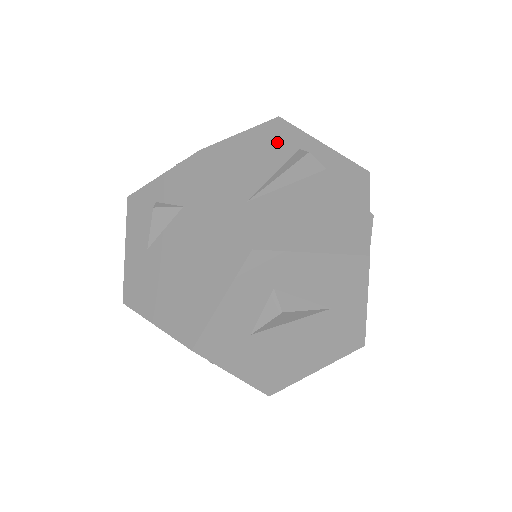
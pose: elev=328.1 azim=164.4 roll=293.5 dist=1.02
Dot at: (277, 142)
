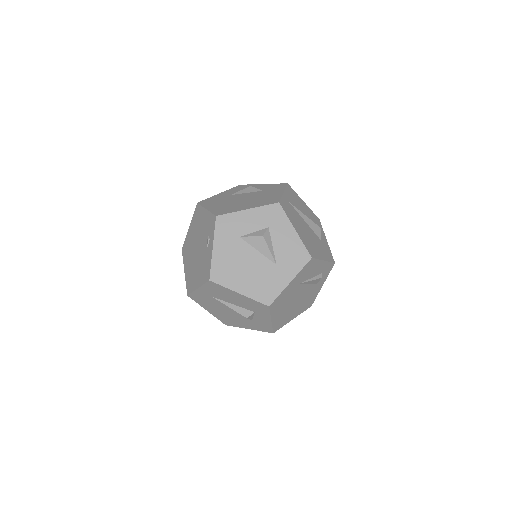
Dot at: (312, 217)
